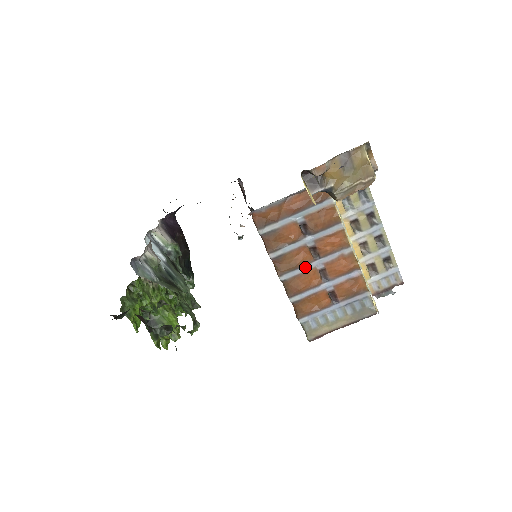
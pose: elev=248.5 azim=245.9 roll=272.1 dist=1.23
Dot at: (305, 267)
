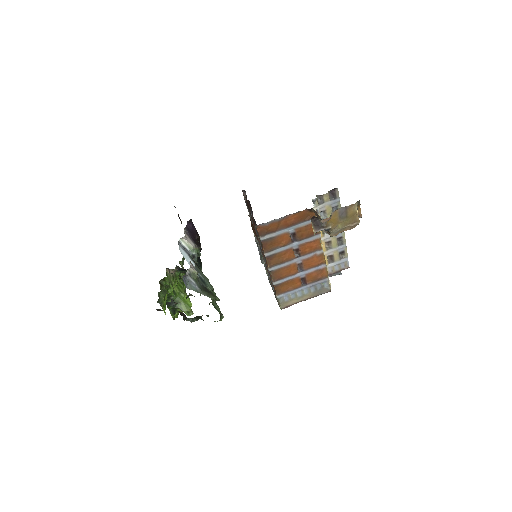
Dot at: (288, 262)
